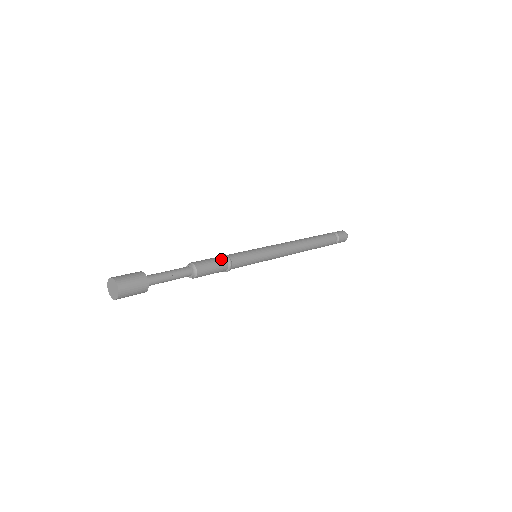
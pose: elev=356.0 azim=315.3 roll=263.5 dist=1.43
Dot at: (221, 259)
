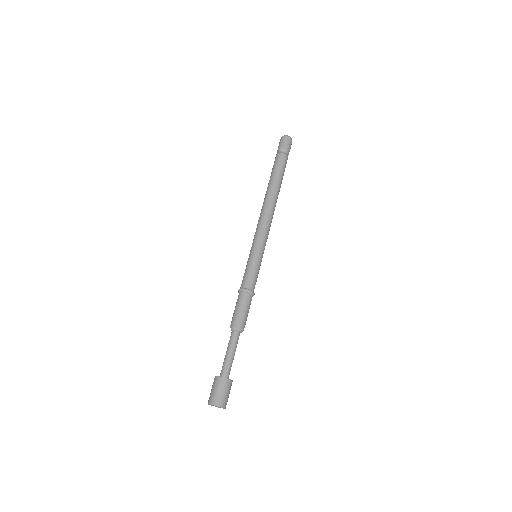
Dot at: (248, 299)
